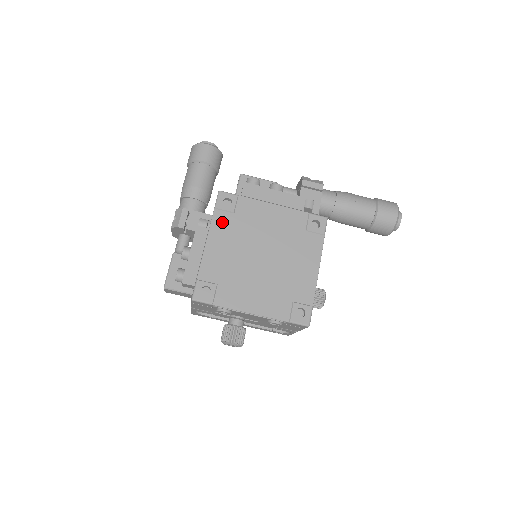
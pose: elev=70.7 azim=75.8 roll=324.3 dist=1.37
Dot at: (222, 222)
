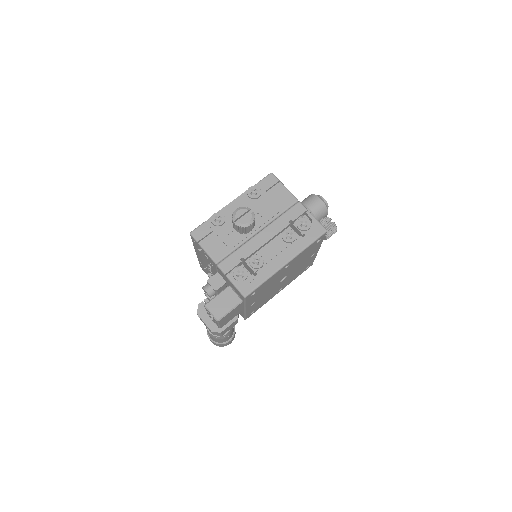
Dot at: occluded
